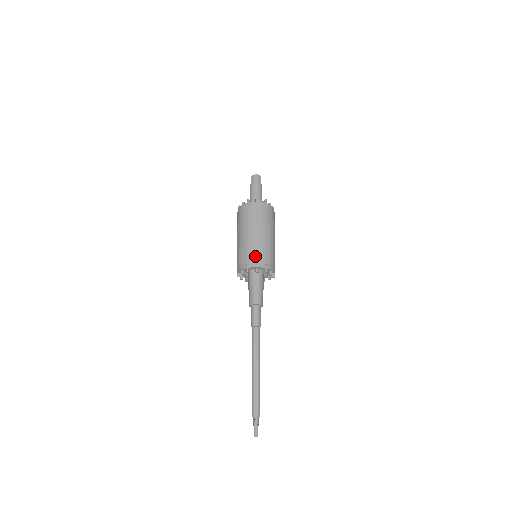
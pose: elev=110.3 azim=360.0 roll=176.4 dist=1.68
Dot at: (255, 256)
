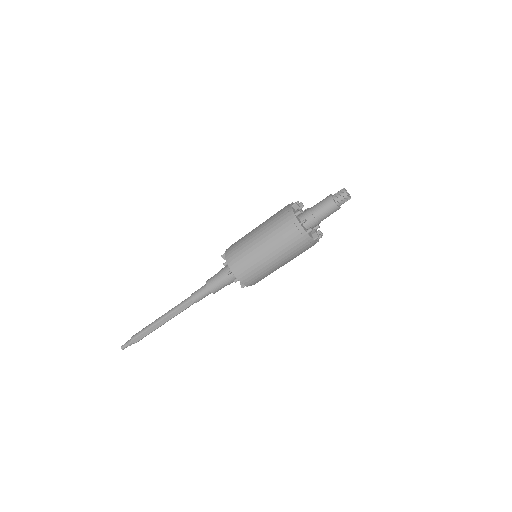
Dot at: (247, 272)
